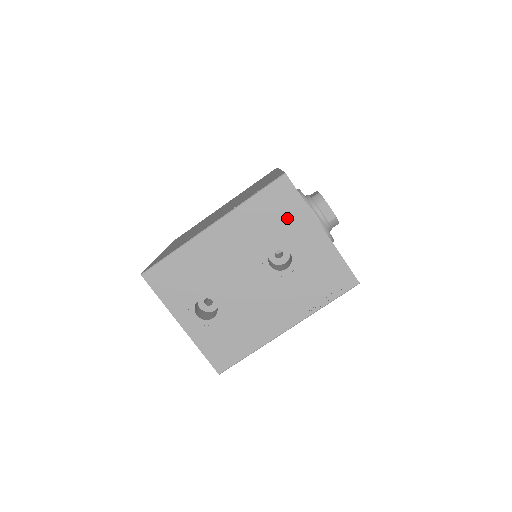
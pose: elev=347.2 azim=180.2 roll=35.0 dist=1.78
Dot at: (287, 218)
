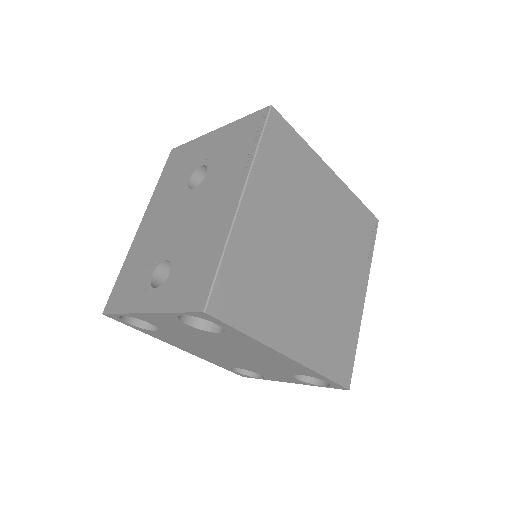
Dot at: (187, 159)
